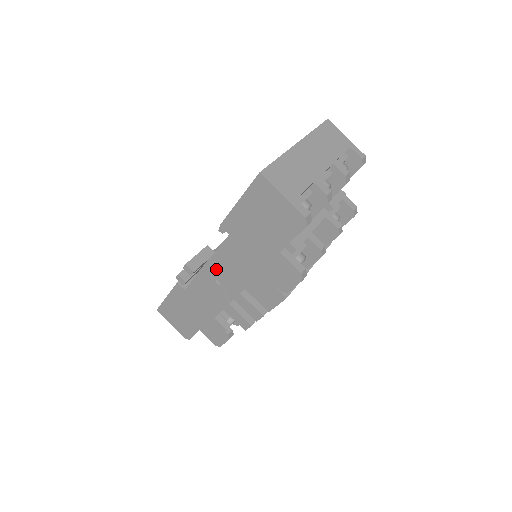
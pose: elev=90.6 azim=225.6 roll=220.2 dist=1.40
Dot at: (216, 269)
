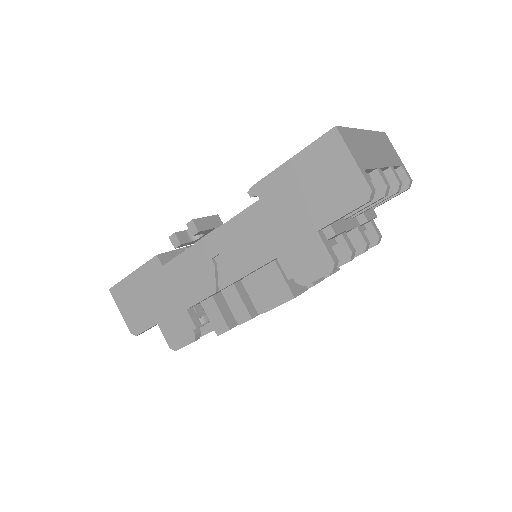
Dot at: (220, 243)
